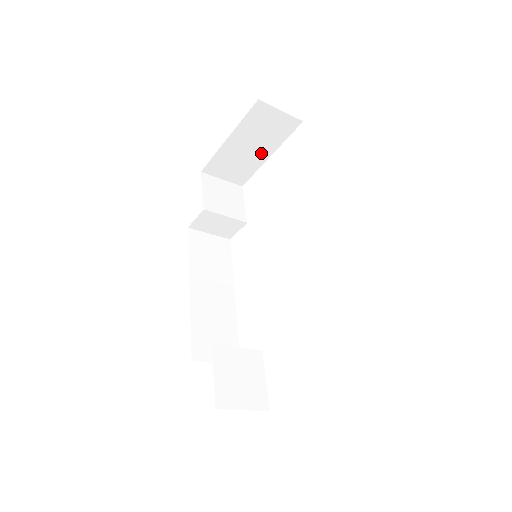
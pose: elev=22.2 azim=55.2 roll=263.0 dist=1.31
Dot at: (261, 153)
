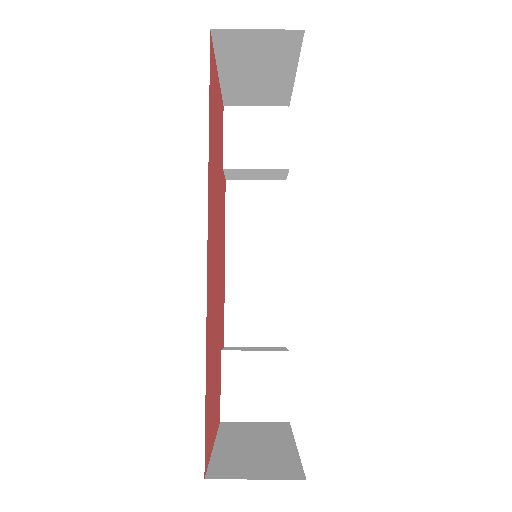
Dot at: (279, 75)
